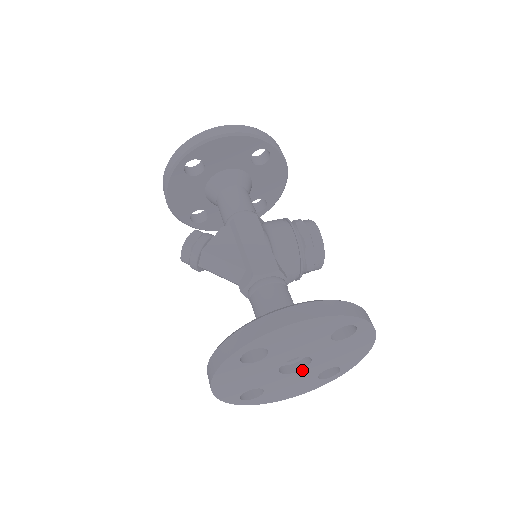
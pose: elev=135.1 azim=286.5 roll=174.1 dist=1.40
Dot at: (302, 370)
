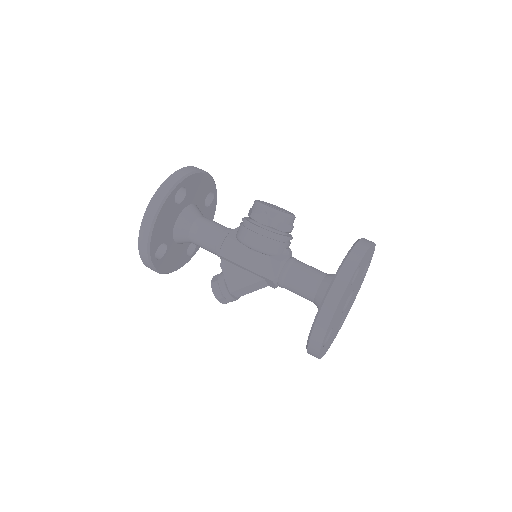
Dot at: (352, 294)
